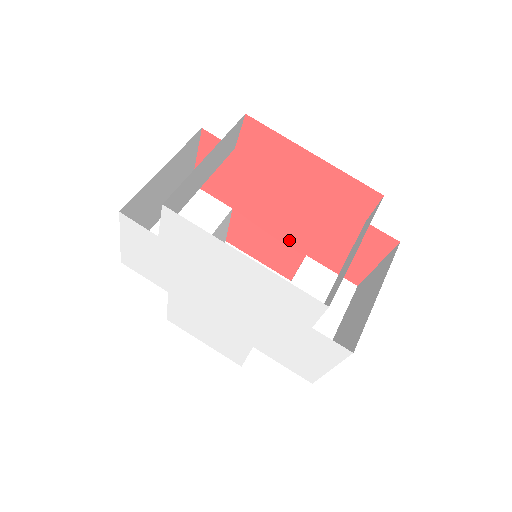
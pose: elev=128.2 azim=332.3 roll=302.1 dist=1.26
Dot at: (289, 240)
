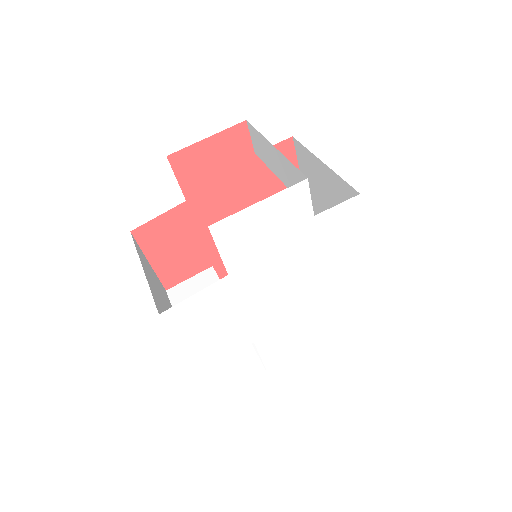
Dot at: (212, 248)
